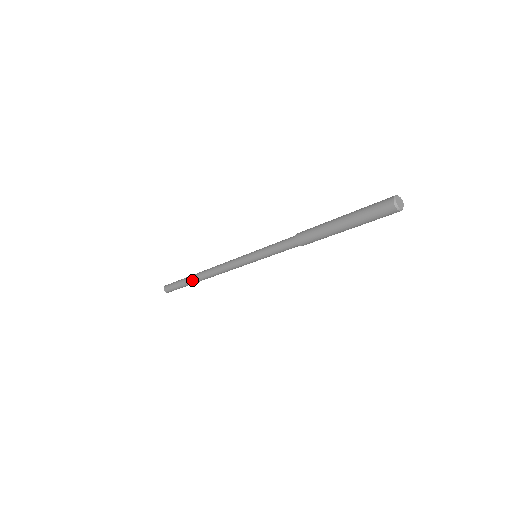
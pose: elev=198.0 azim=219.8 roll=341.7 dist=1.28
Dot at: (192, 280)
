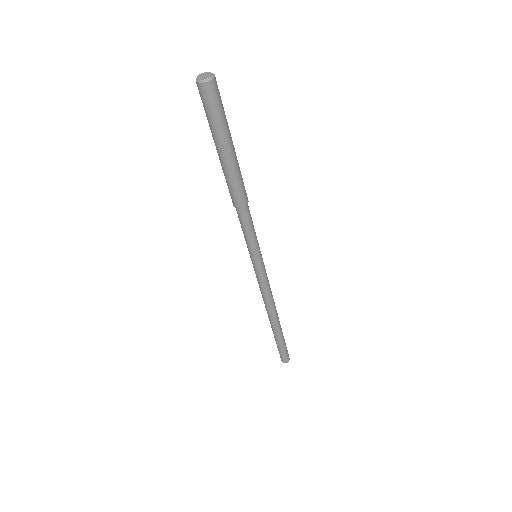
Dot at: (273, 331)
